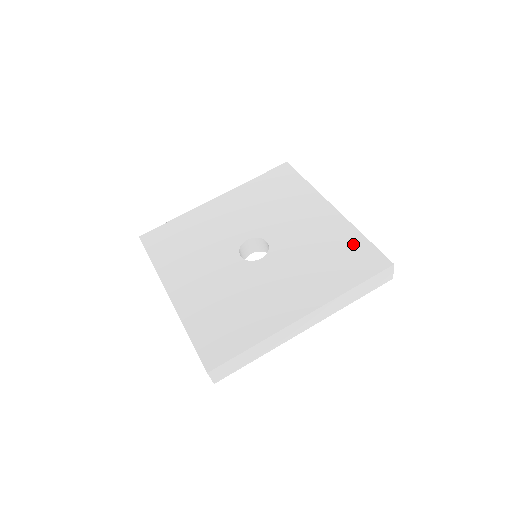
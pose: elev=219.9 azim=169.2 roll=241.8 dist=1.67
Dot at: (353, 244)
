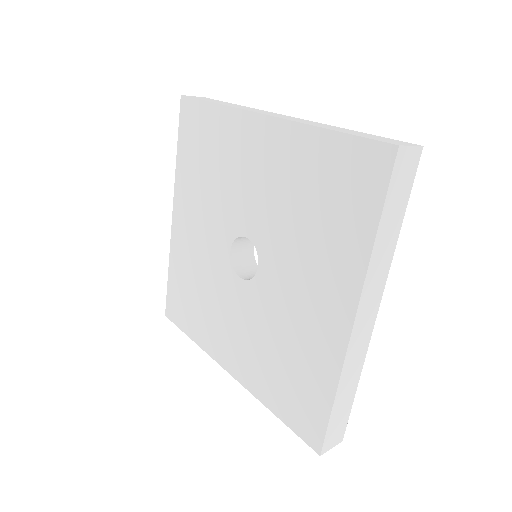
Dot at: (315, 389)
